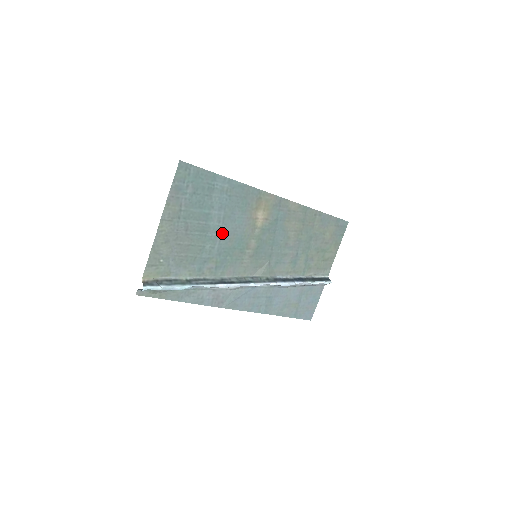
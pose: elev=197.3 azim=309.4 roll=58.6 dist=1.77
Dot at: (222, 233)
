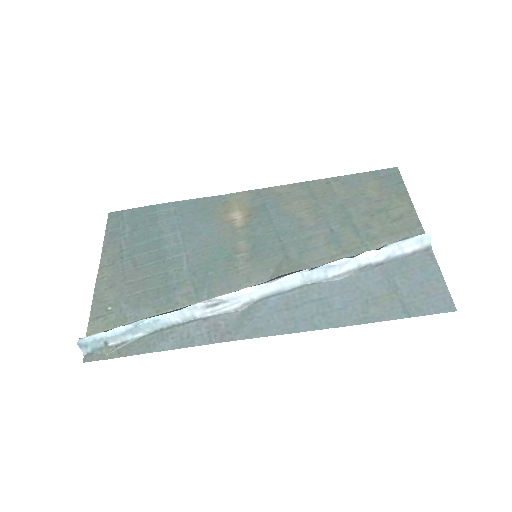
Dot at: (187, 251)
